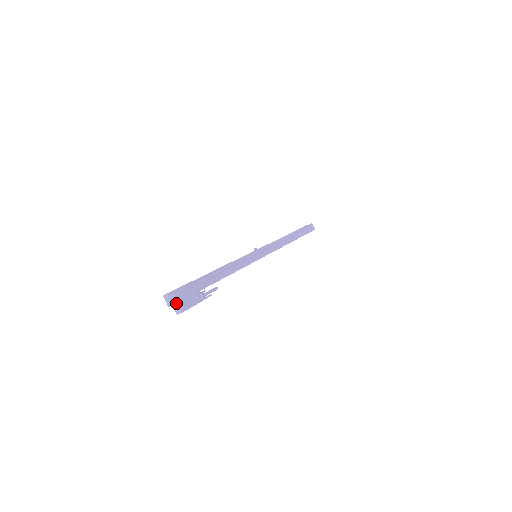
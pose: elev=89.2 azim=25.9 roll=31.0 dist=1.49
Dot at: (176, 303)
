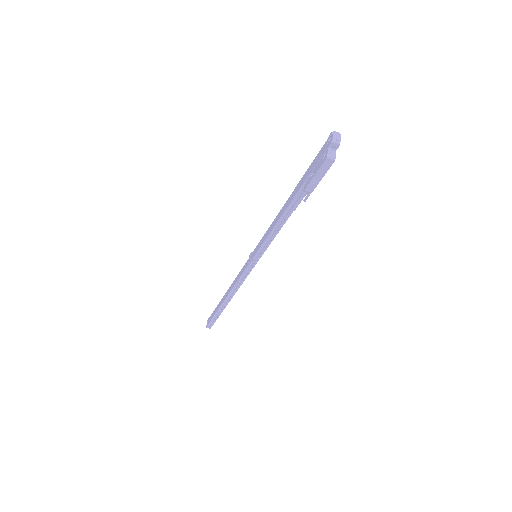
Dot at: (334, 150)
